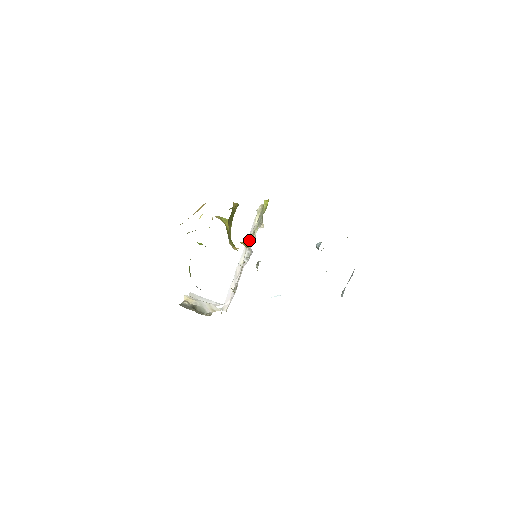
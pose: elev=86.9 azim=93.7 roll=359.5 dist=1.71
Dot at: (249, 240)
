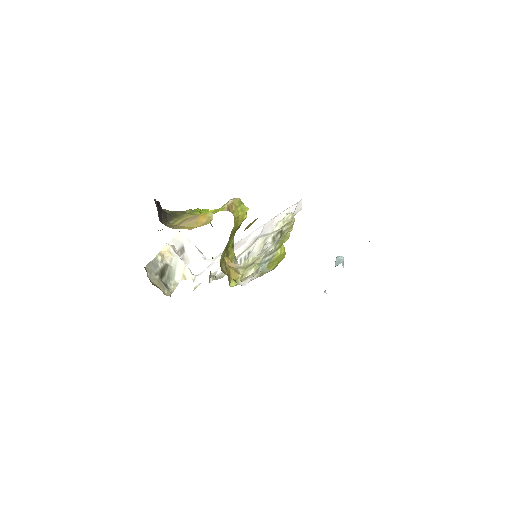
Dot at: (246, 261)
